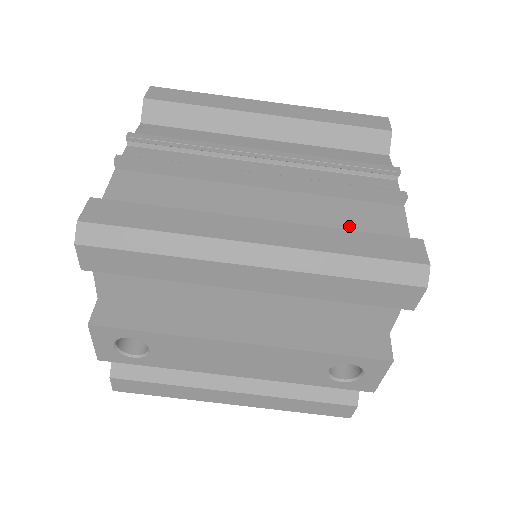
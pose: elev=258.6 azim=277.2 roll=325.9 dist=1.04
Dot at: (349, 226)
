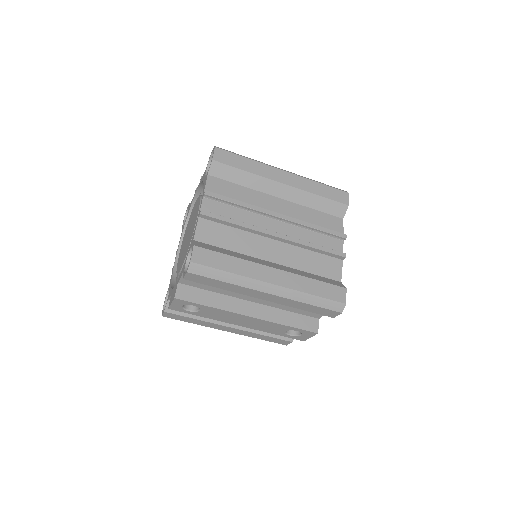
Dot at: (314, 270)
